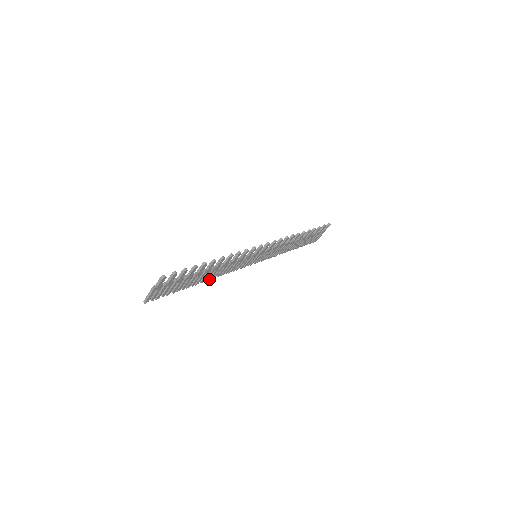
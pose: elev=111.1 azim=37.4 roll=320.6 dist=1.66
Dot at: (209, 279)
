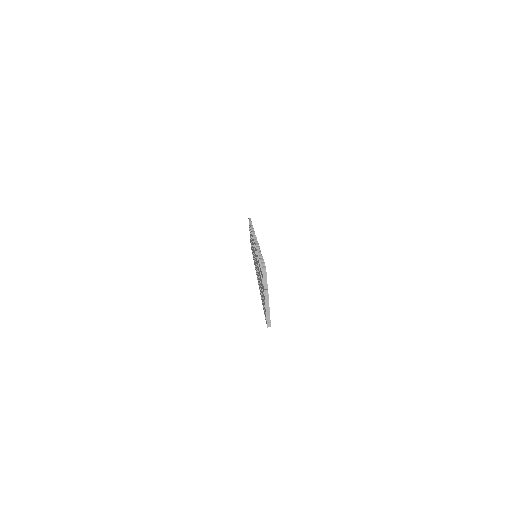
Dot at: occluded
